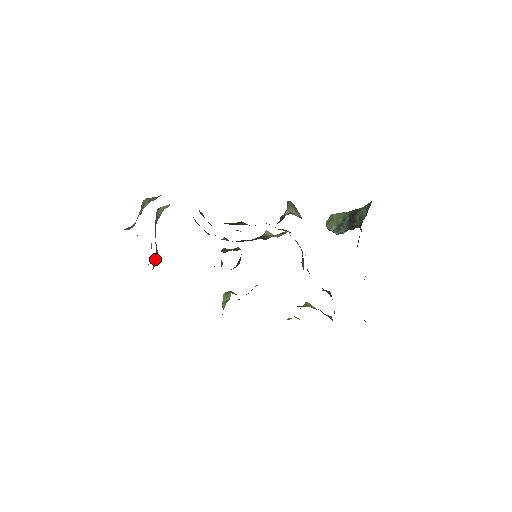
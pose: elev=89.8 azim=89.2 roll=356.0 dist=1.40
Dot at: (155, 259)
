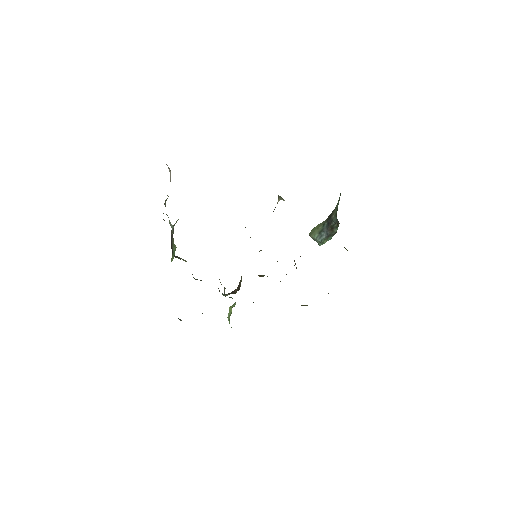
Dot at: (172, 258)
